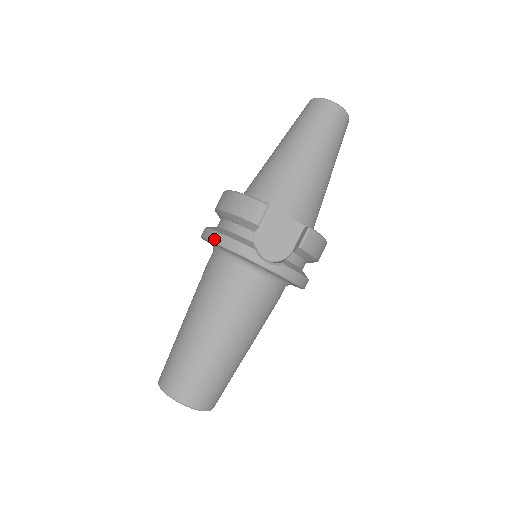
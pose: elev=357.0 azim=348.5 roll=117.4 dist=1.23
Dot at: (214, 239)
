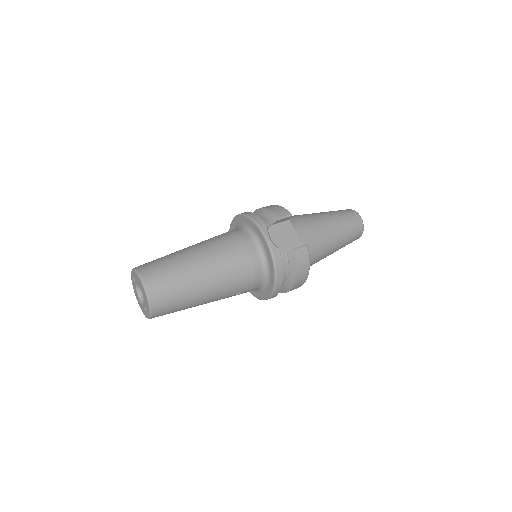
Dot at: (245, 213)
